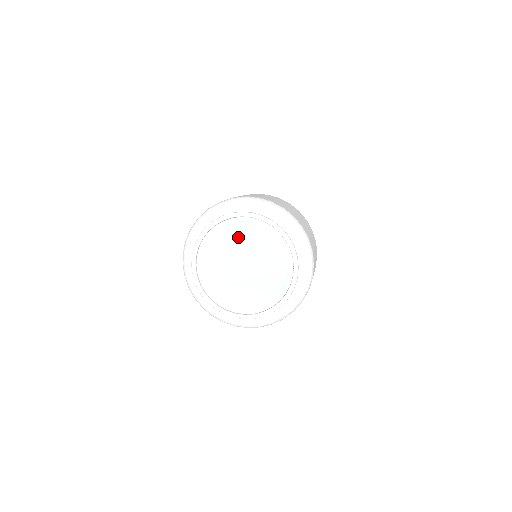
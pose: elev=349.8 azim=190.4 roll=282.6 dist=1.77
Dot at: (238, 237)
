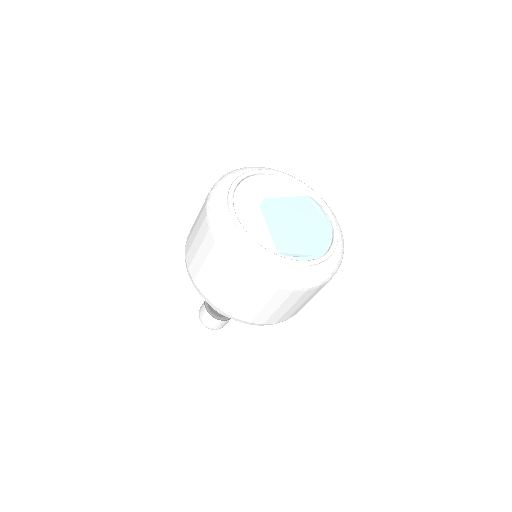
Dot at: (304, 206)
